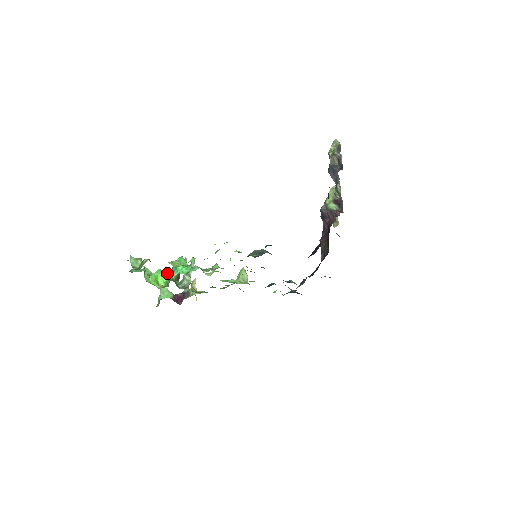
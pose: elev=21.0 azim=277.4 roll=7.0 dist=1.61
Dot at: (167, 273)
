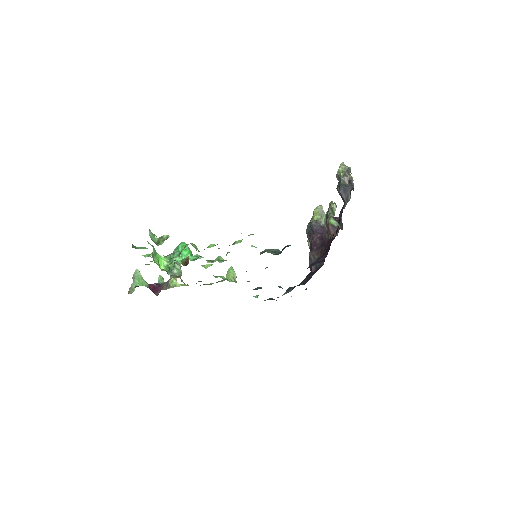
Dot at: (167, 257)
